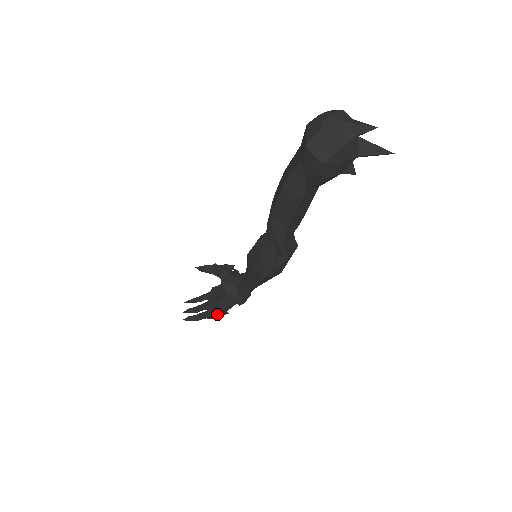
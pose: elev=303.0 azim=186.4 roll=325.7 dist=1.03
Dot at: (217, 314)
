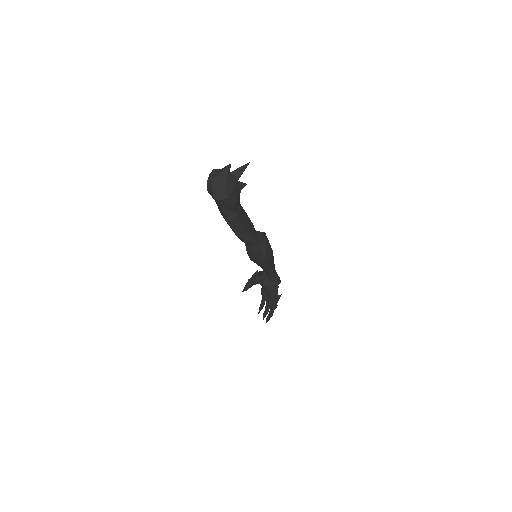
Dot at: (276, 301)
